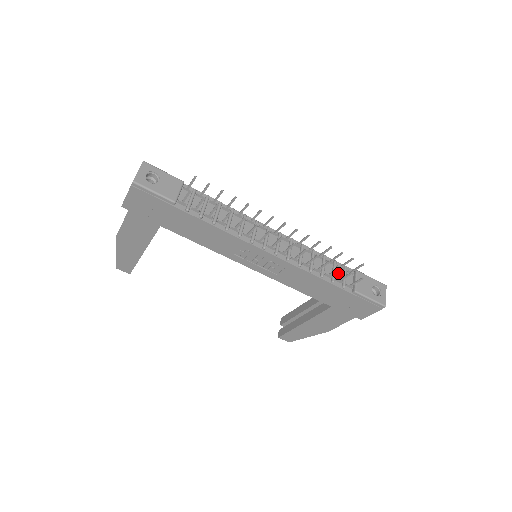
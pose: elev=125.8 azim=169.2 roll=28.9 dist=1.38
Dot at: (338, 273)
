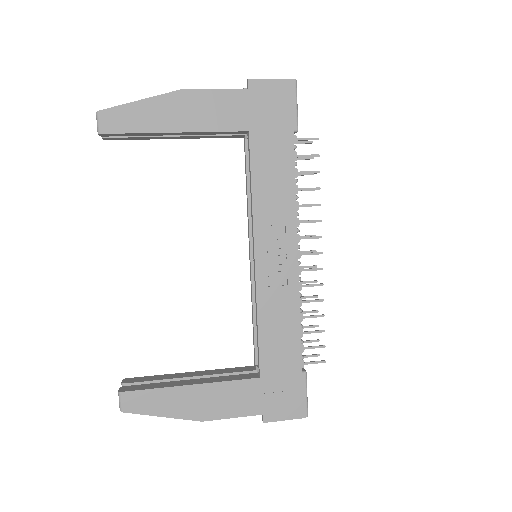
Dot at: occluded
